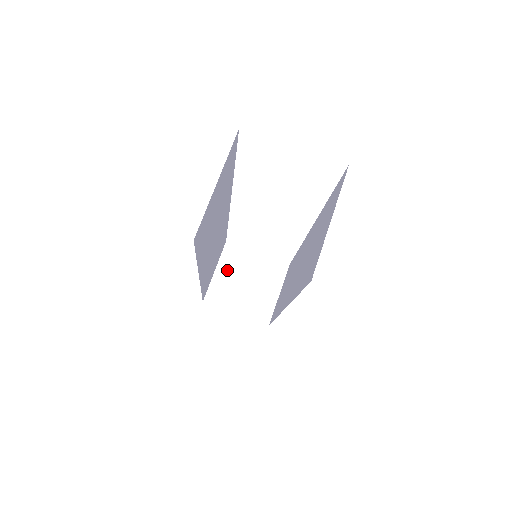
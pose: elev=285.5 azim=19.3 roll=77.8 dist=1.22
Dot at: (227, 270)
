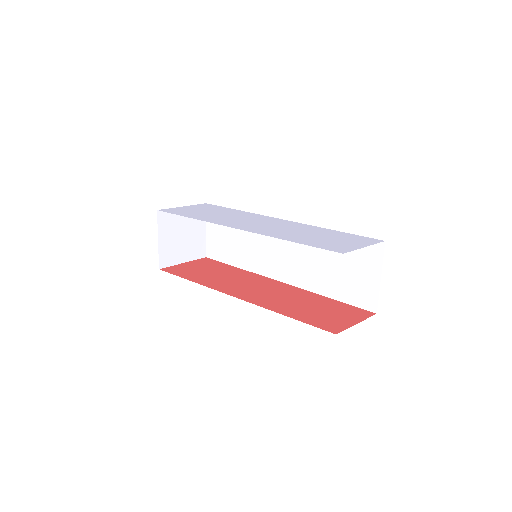
Dot at: (166, 234)
